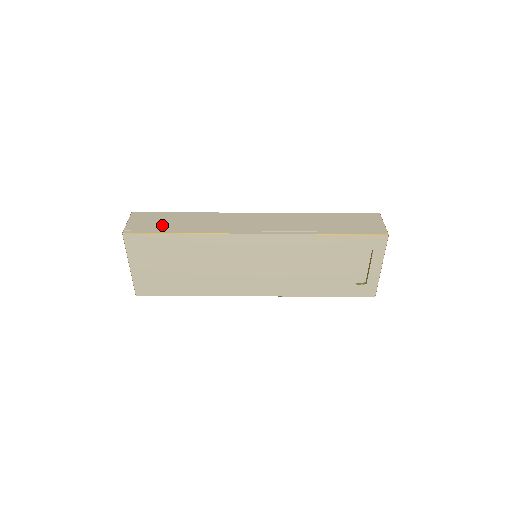
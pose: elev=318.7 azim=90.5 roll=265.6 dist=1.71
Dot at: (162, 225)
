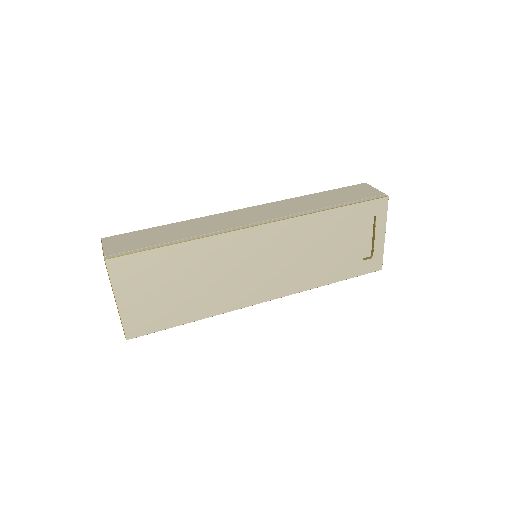
Dot at: (148, 241)
